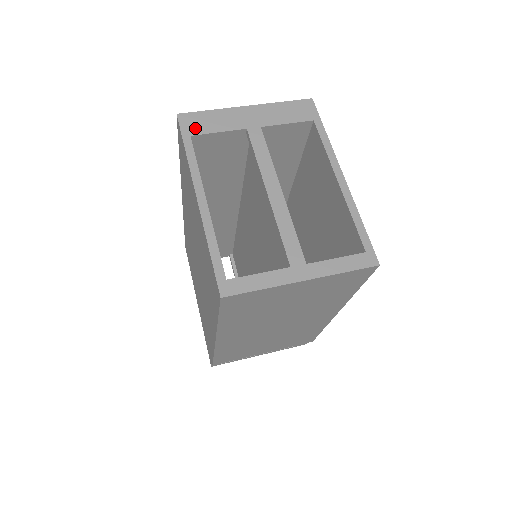
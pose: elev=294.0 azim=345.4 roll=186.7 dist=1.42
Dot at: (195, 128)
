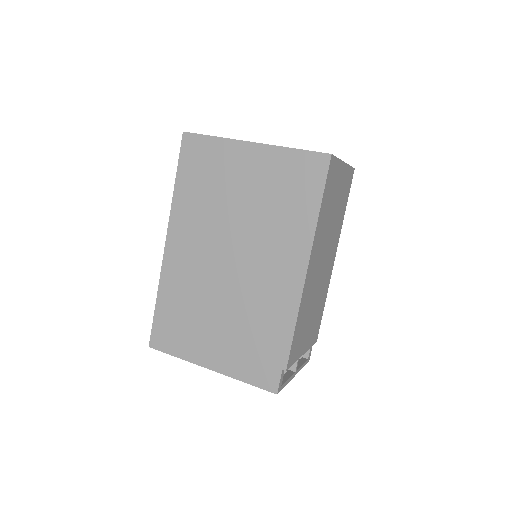
Dot at: occluded
